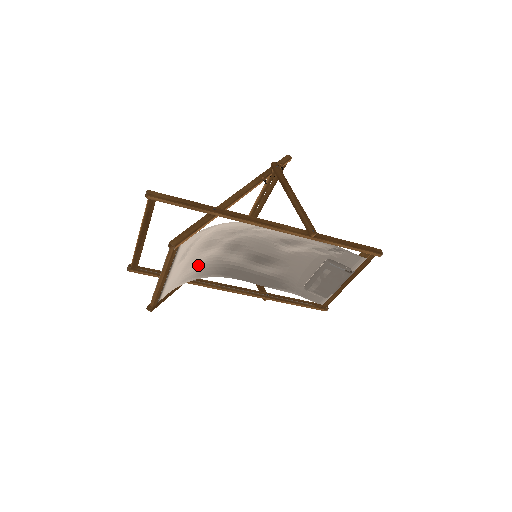
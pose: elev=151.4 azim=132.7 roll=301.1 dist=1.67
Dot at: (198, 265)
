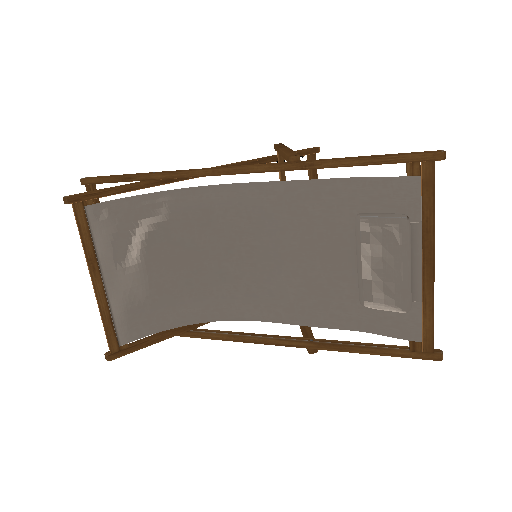
Dot at: (187, 295)
